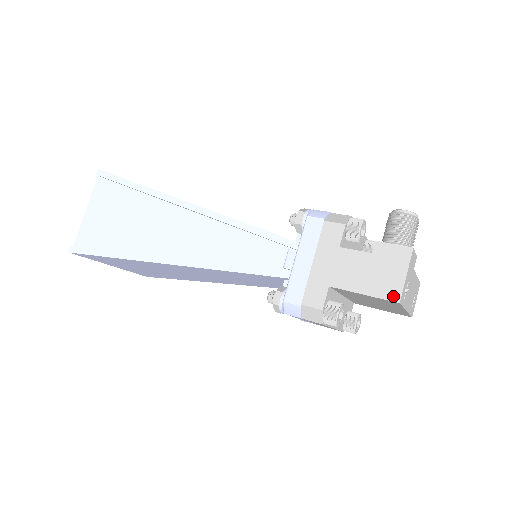
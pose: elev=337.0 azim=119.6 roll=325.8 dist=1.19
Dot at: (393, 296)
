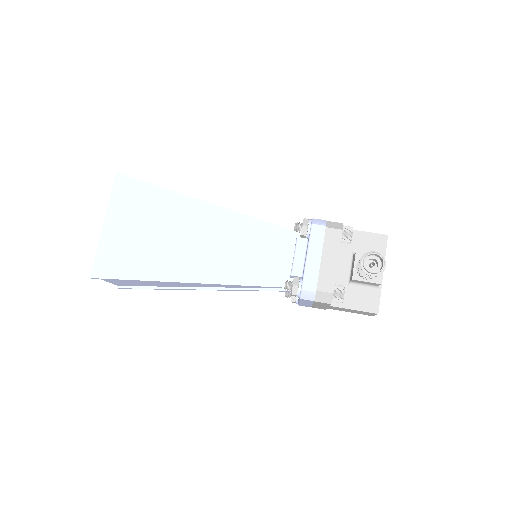
Dot at: (368, 315)
